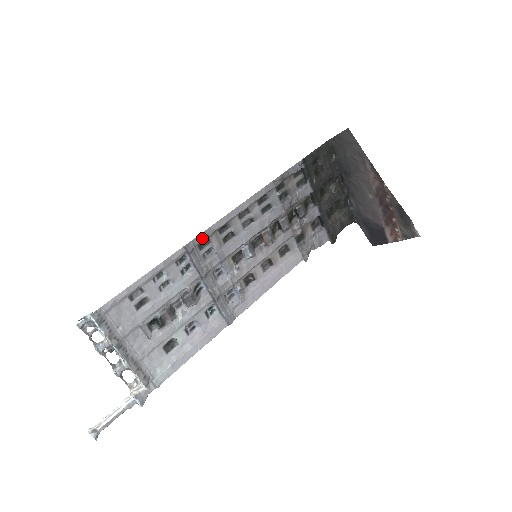
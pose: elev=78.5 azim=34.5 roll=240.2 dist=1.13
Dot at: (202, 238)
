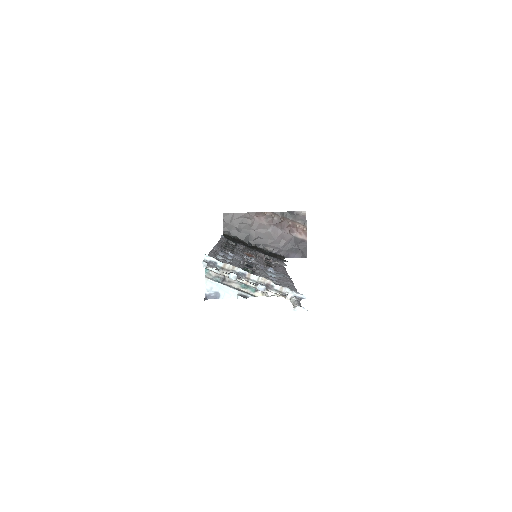
Dot at: occluded
